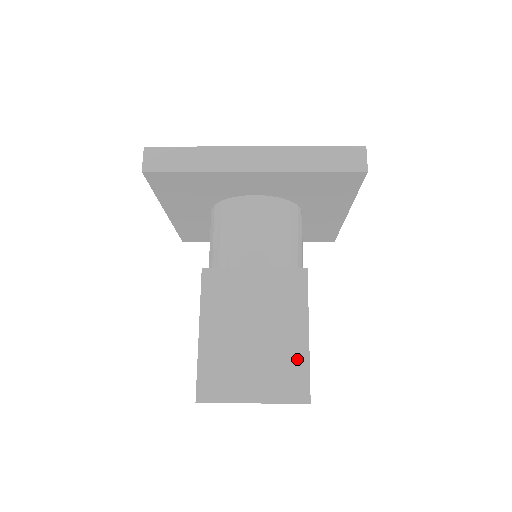
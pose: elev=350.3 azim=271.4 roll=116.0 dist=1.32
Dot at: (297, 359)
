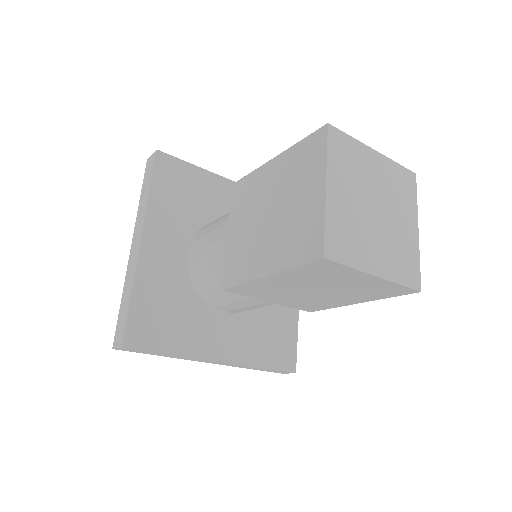
Dot at: occluded
